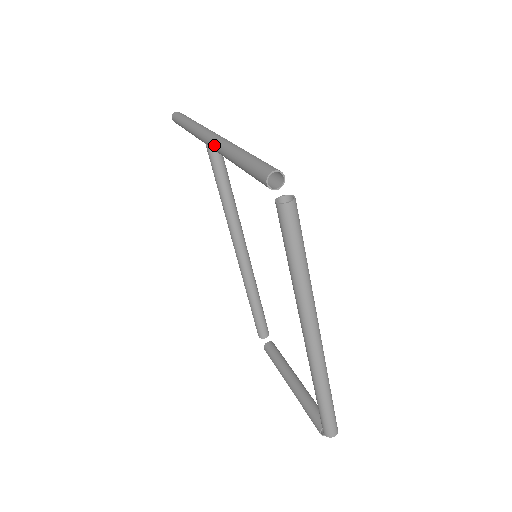
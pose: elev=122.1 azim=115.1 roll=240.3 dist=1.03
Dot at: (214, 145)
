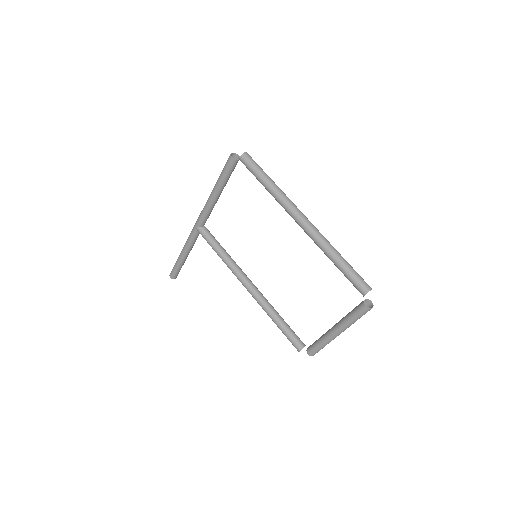
Dot at: (202, 213)
